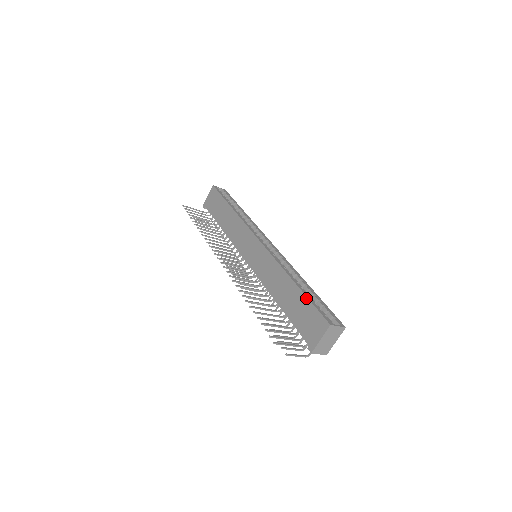
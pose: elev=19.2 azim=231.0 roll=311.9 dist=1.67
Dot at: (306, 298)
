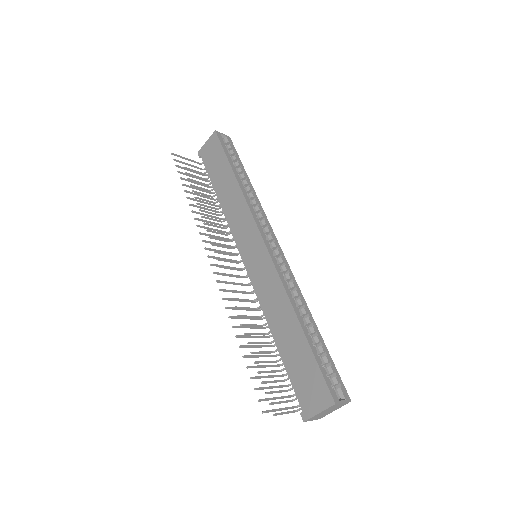
Dot at: (311, 353)
